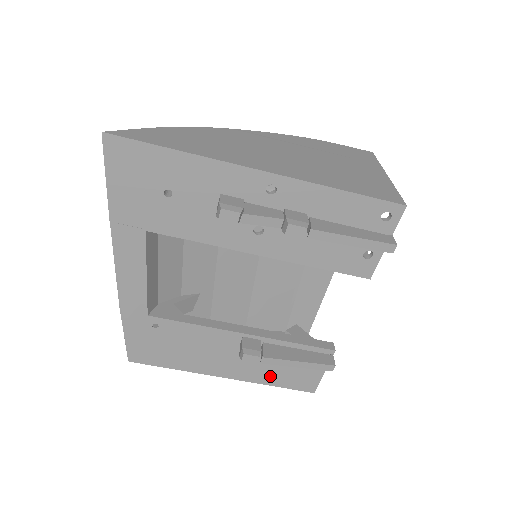
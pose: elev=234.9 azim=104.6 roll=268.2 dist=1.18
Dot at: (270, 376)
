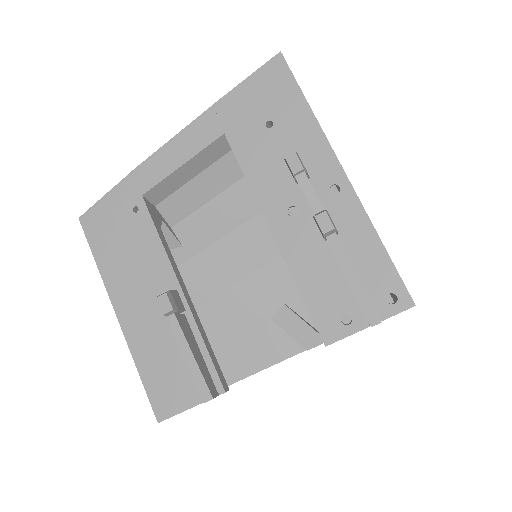
Dot at: (149, 357)
